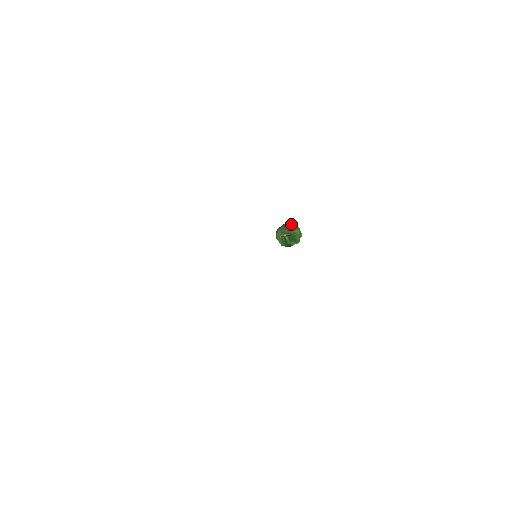
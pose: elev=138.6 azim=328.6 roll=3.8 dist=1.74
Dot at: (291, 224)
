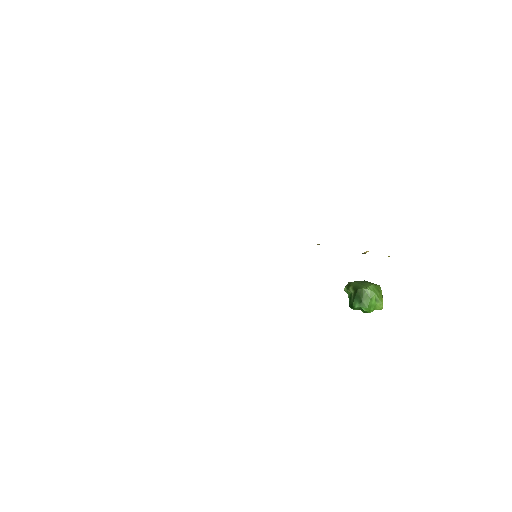
Dot at: occluded
